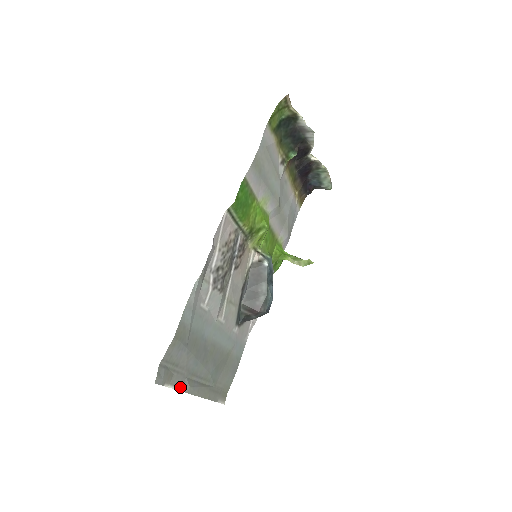
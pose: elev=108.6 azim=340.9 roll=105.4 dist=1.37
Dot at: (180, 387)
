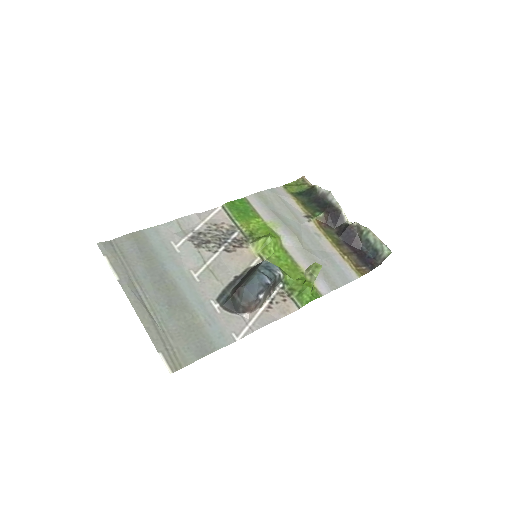
Dot at: (118, 276)
